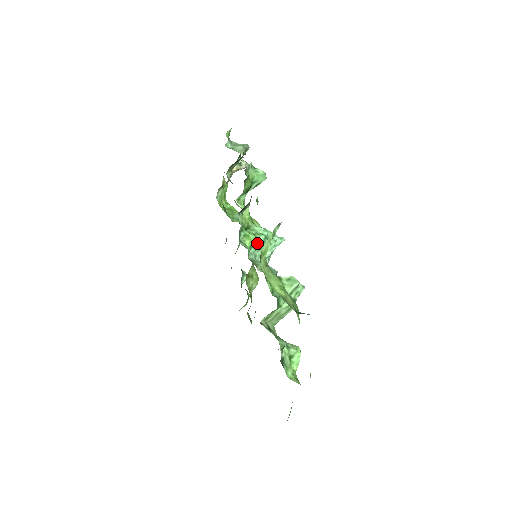
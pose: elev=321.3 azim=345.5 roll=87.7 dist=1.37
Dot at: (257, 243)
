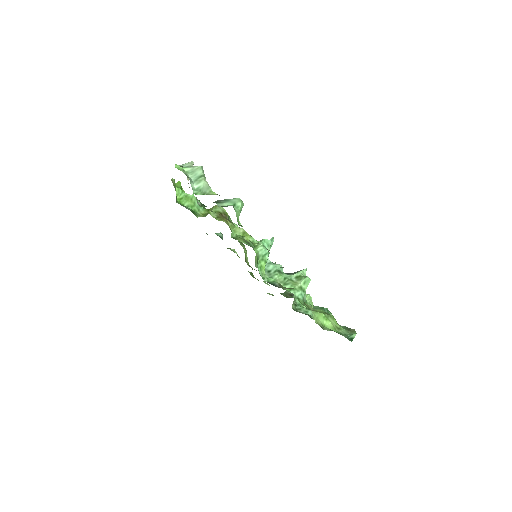
Dot at: occluded
